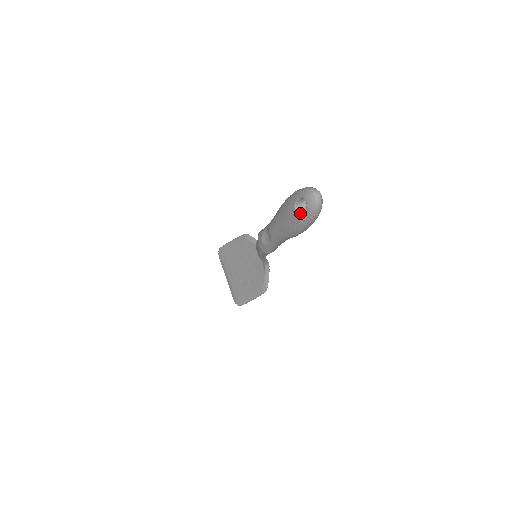
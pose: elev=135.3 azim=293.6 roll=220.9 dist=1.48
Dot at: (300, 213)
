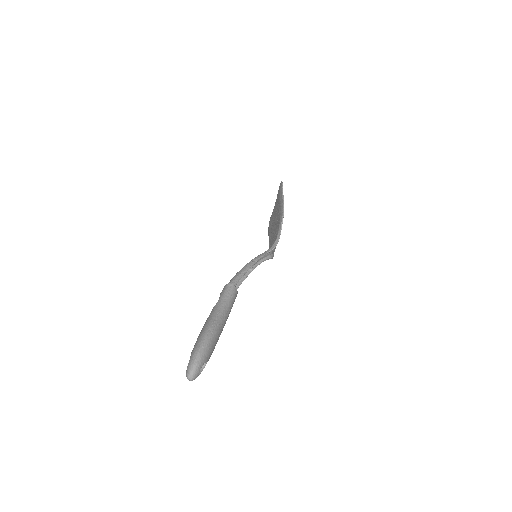
Dot at: occluded
